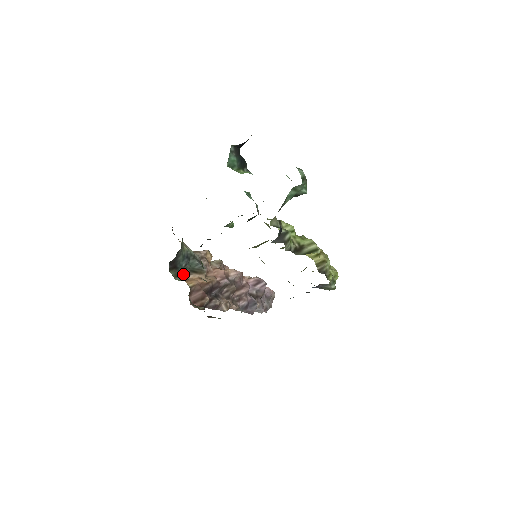
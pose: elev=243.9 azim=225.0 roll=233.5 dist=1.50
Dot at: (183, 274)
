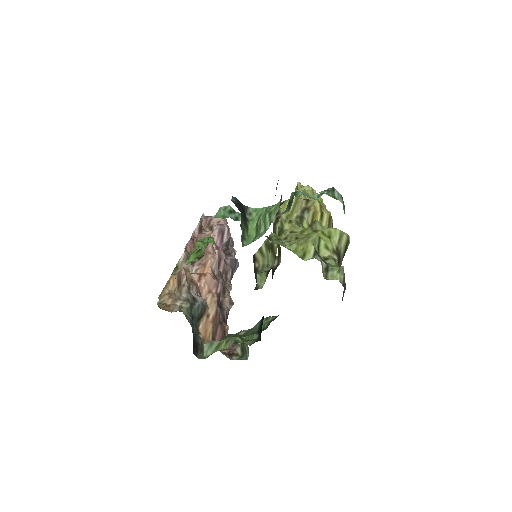
Dot at: (198, 335)
